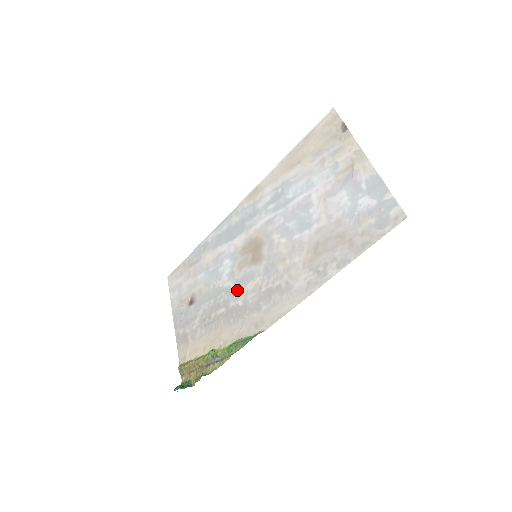
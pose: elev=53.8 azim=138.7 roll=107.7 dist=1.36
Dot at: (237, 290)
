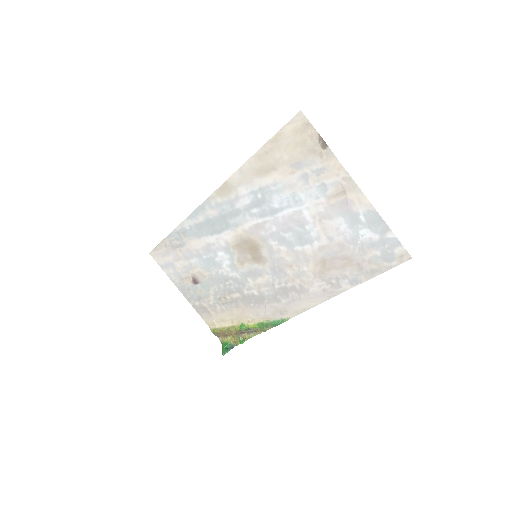
Dot at: (247, 282)
